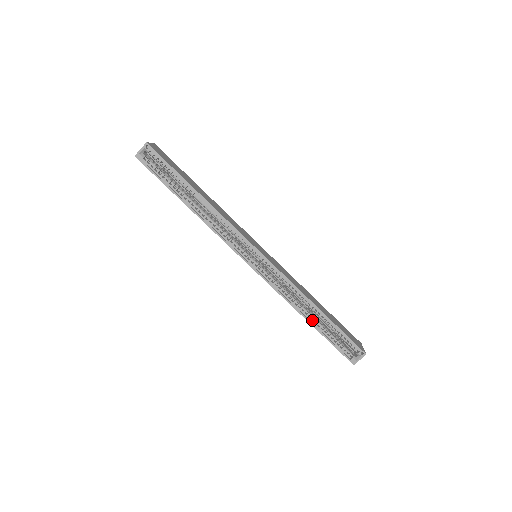
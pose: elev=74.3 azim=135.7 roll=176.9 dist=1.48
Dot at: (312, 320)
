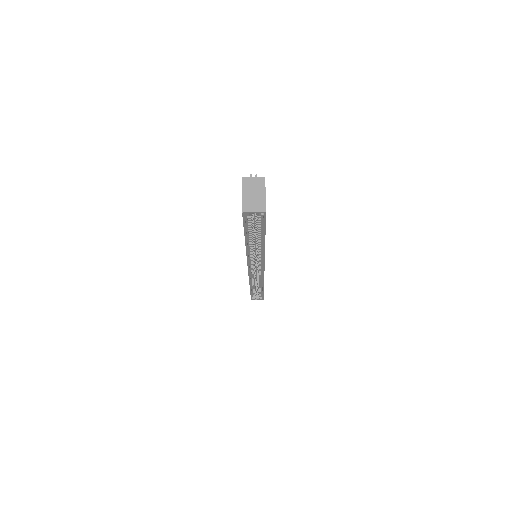
Dot at: (253, 286)
